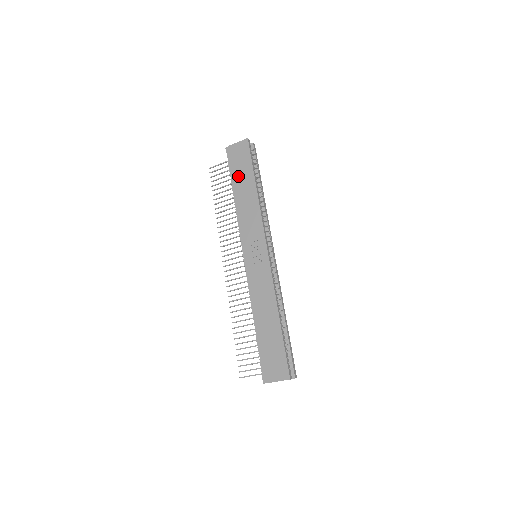
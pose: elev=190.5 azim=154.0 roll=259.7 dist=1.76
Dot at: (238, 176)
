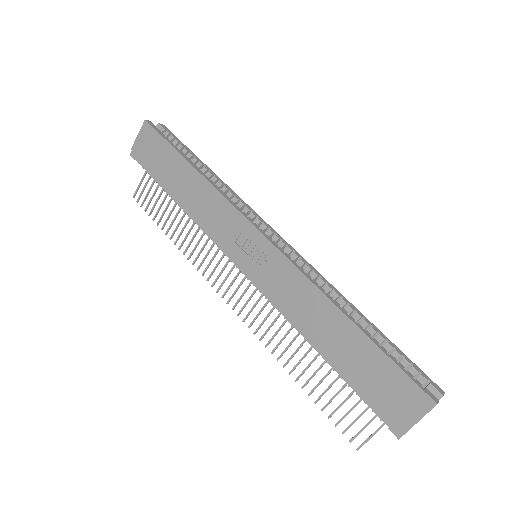
Dot at: (164, 173)
